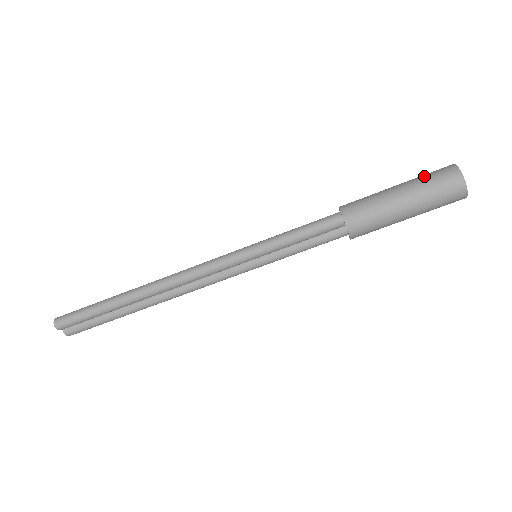
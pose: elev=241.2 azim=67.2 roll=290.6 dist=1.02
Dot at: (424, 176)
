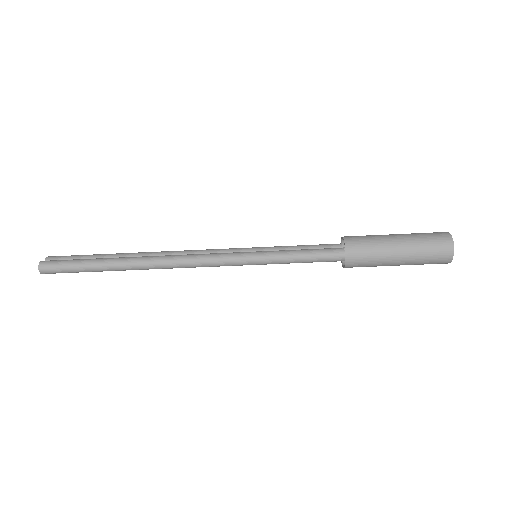
Dot at: (426, 248)
